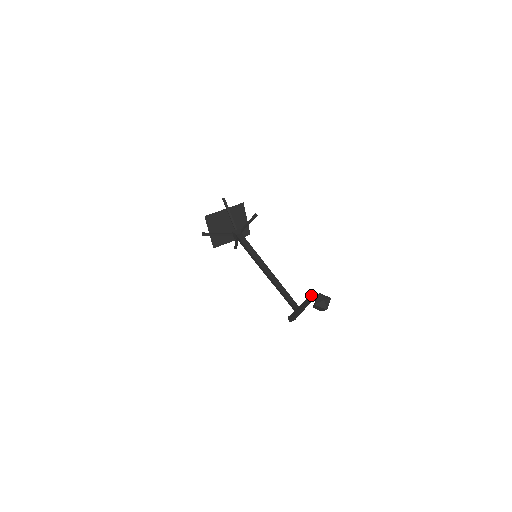
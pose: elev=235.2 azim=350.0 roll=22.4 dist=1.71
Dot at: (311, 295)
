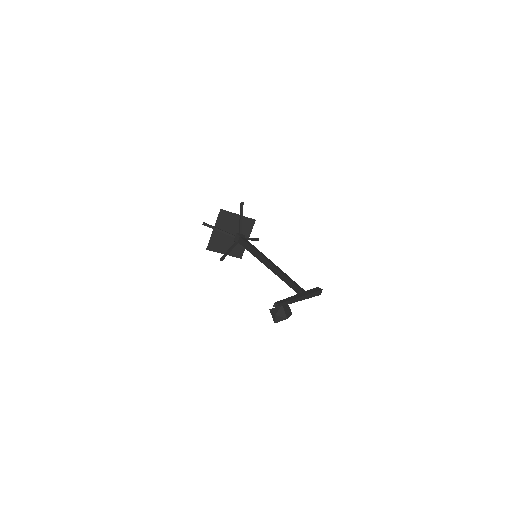
Dot at: (274, 306)
